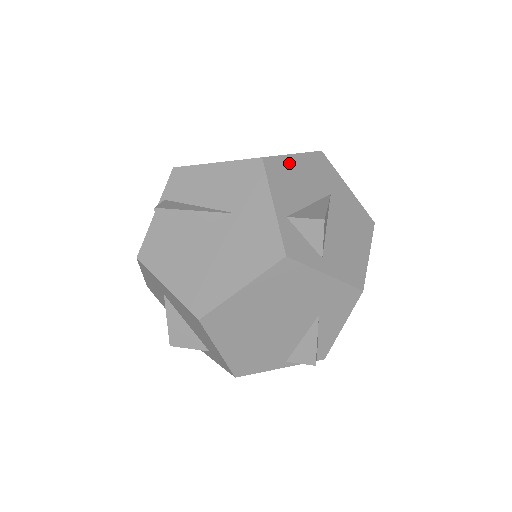
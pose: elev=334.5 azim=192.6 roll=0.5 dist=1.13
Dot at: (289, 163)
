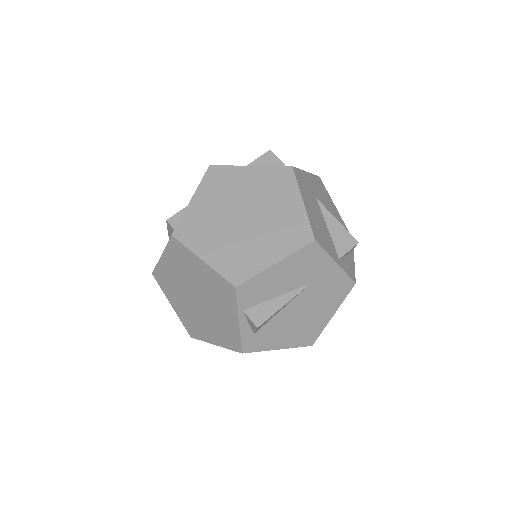
Dot at: (310, 216)
